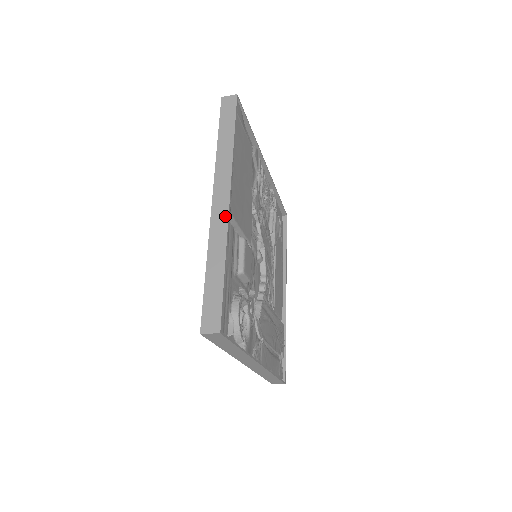
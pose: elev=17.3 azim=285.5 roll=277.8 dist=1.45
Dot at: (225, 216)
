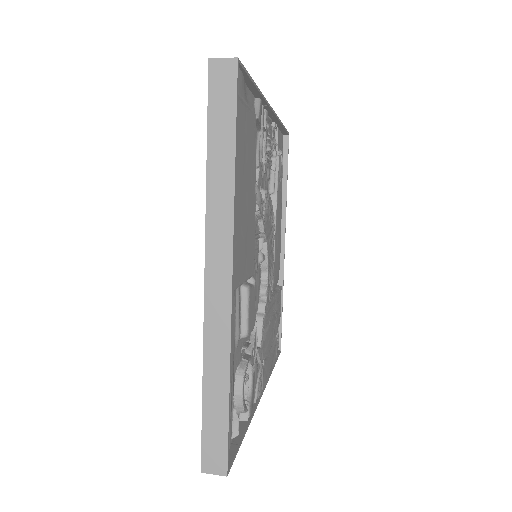
Dot at: (226, 308)
